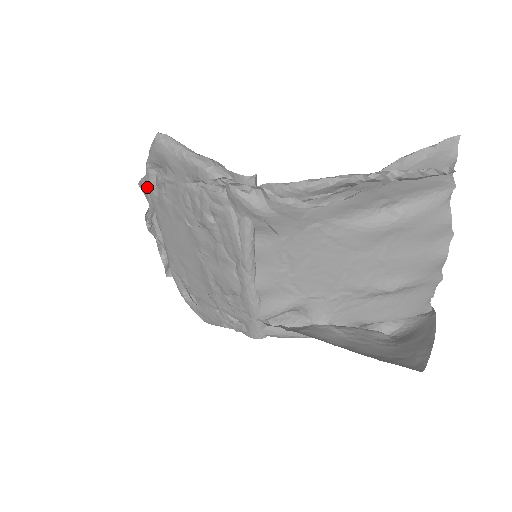
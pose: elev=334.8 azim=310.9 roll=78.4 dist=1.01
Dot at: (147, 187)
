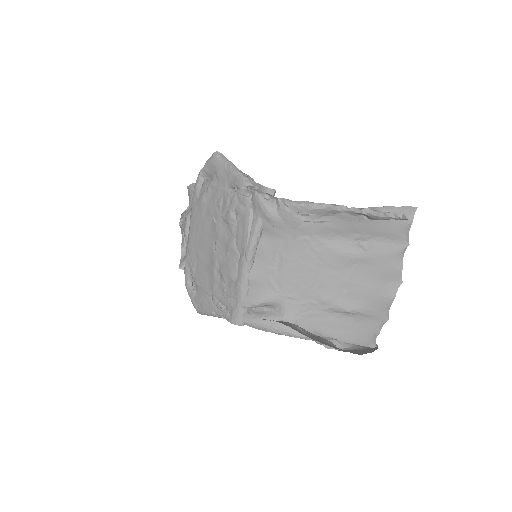
Dot at: (192, 192)
